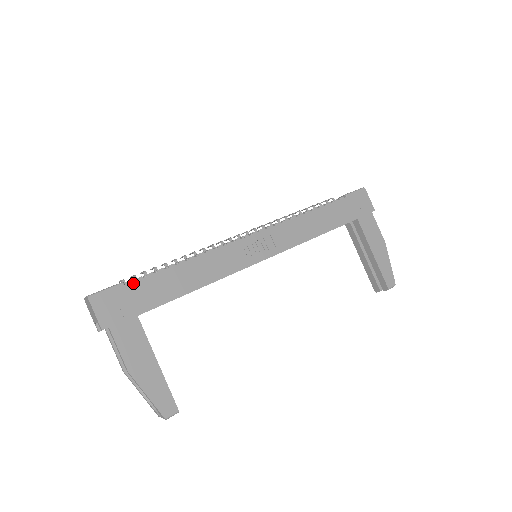
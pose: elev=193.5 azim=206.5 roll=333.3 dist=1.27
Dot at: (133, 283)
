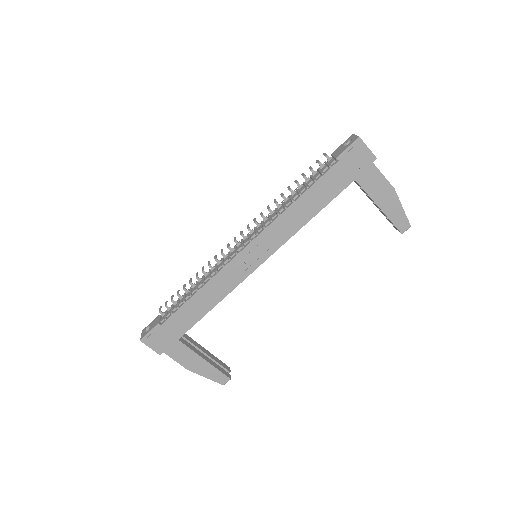
Dot at: (165, 322)
